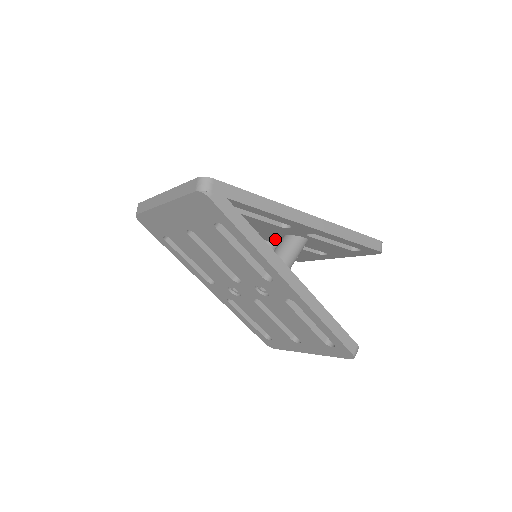
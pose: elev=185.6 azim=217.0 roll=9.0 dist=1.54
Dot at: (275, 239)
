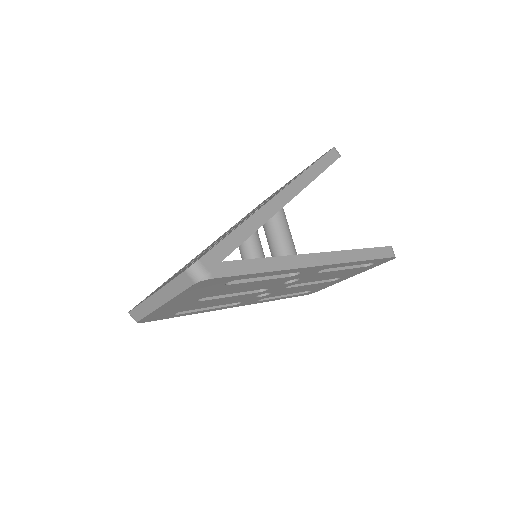
Dot at: occluded
